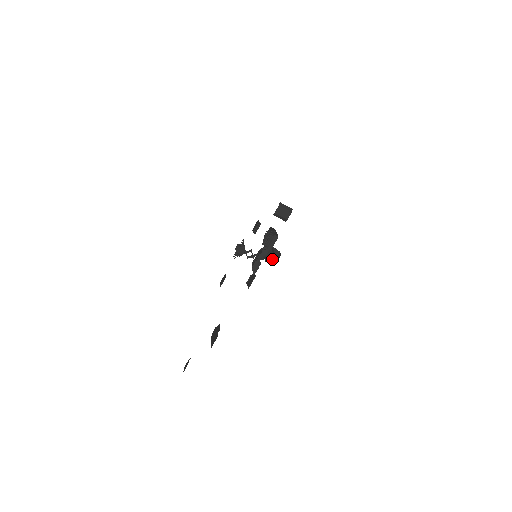
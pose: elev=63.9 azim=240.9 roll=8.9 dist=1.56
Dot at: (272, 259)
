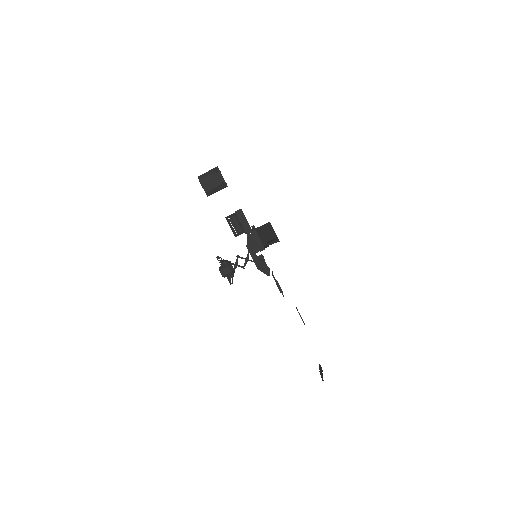
Dot at: (273, 239)
